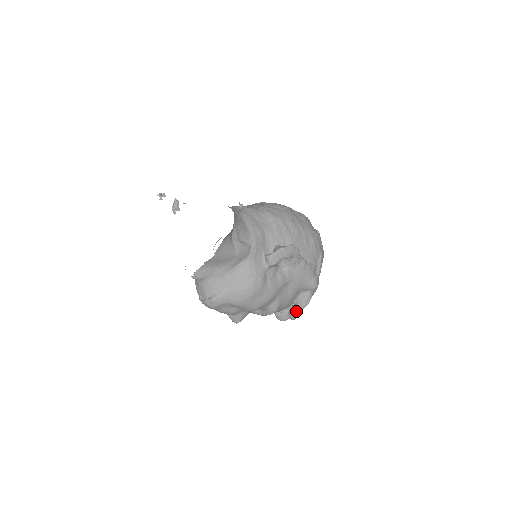
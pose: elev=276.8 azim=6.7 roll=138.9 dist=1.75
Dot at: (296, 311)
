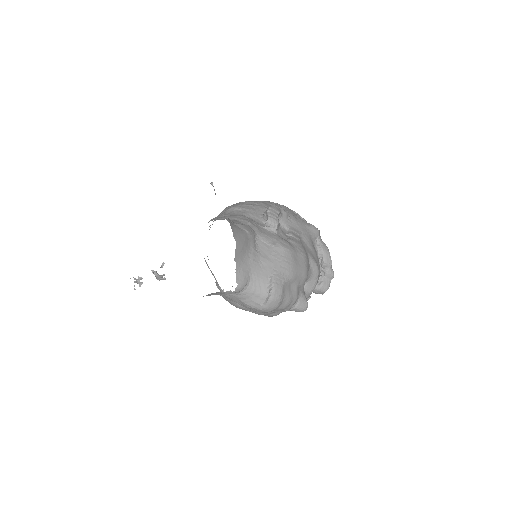
Dot at: (328, 264)
